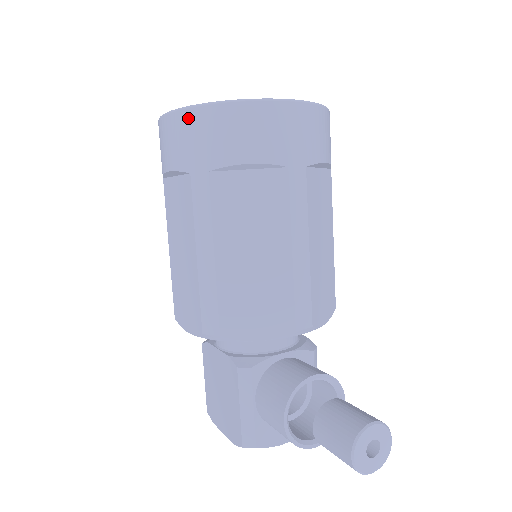
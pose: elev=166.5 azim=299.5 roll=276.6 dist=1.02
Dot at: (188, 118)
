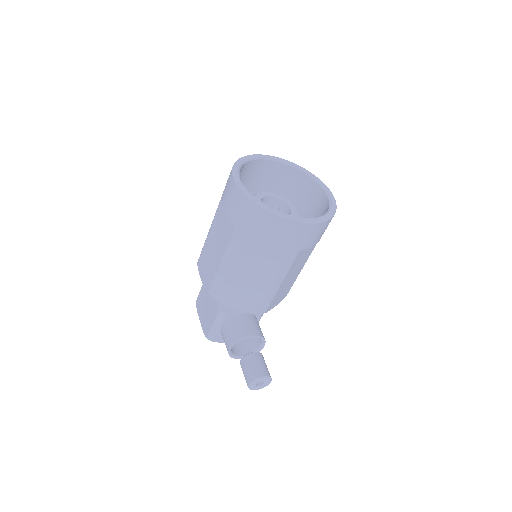
Dot at: (247, 203)
